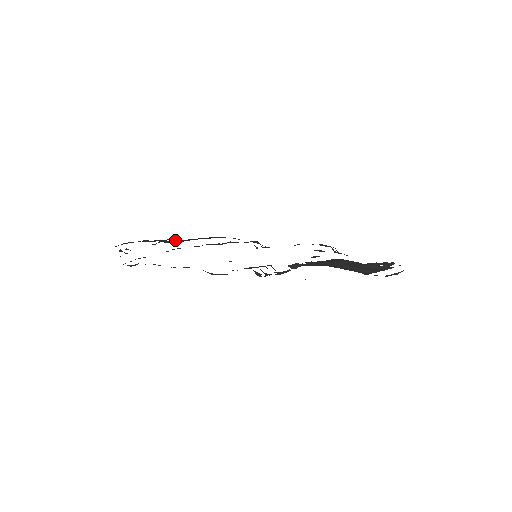
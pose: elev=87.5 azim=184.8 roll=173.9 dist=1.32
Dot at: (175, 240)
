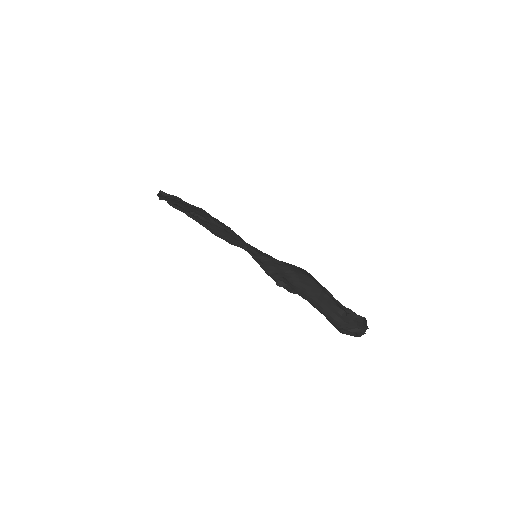
Dot at: (208, 224)
